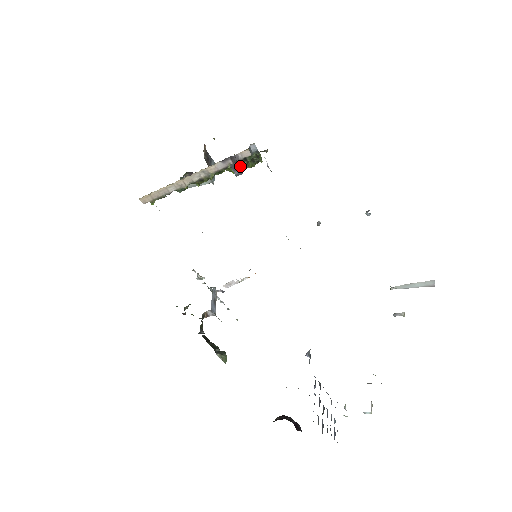
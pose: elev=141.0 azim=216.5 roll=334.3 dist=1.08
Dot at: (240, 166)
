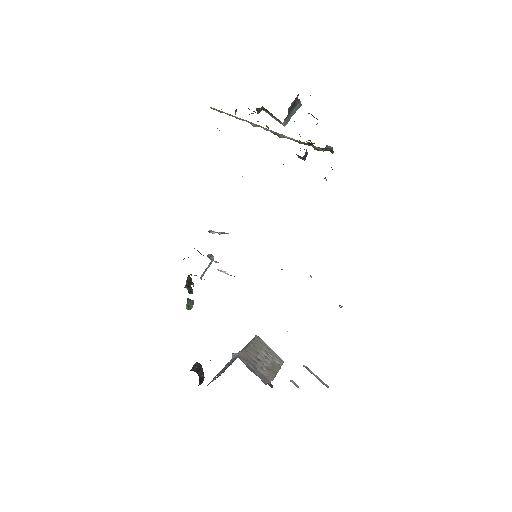
Dot at: occluded
